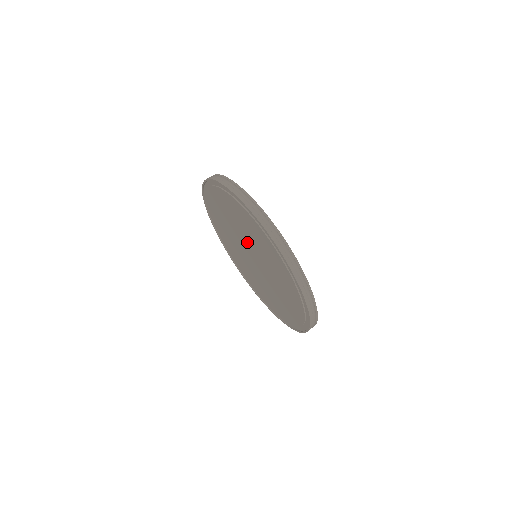
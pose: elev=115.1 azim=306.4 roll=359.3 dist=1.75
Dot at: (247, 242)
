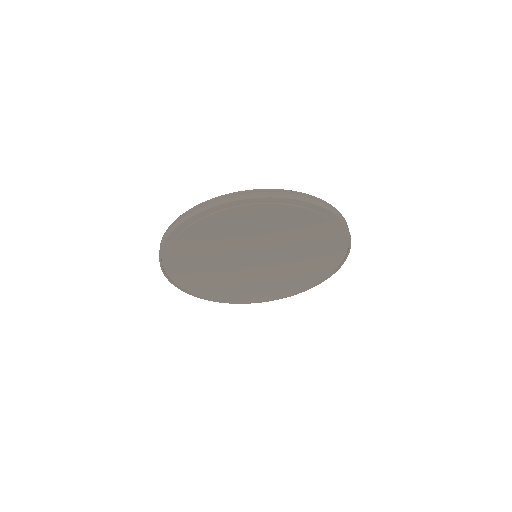
Dot at: (237, 252)
